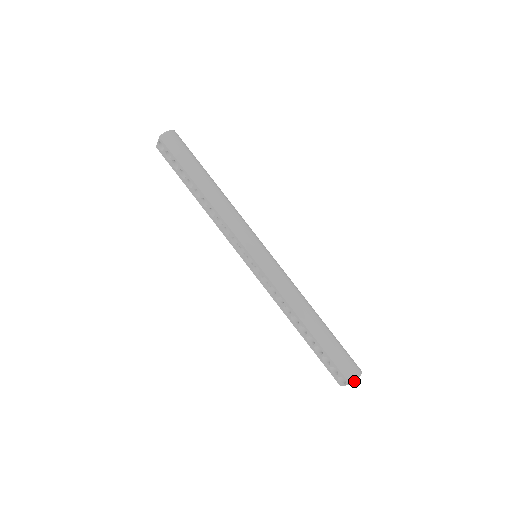
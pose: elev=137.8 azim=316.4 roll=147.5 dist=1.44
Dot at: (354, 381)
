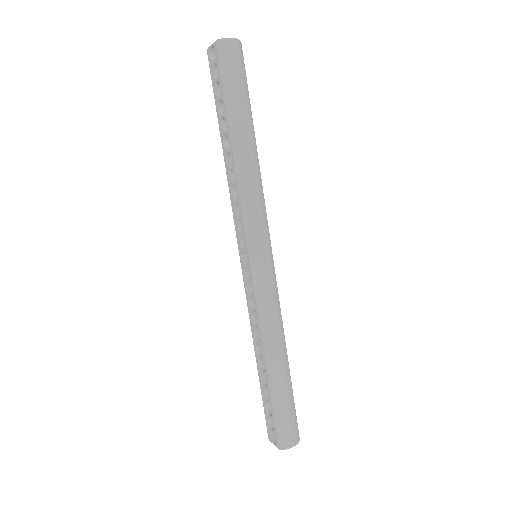
Dot at: (285, 449)
